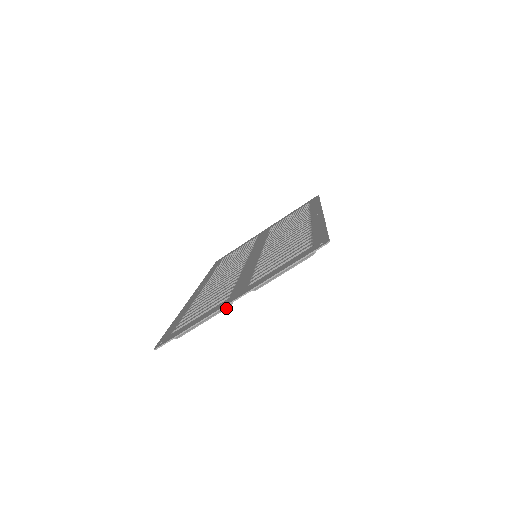
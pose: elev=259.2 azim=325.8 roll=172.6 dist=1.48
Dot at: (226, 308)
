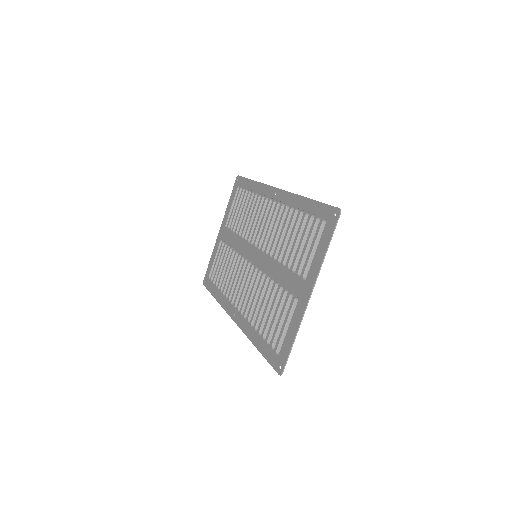
Dot at: occluded
